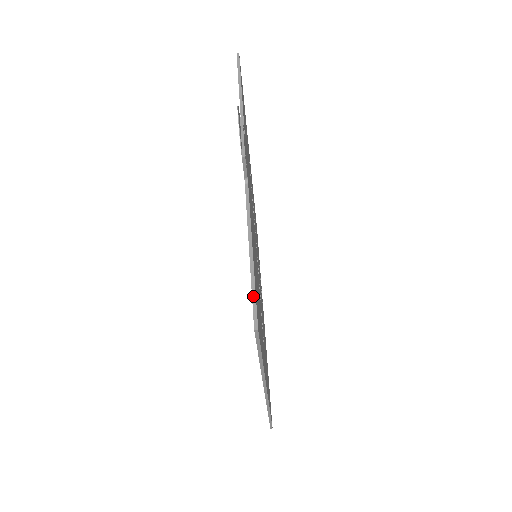
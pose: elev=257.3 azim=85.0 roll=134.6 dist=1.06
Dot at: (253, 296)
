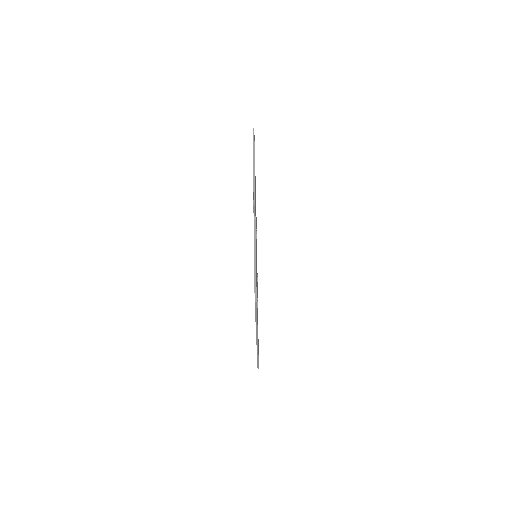
Dot at: (255, 284)
